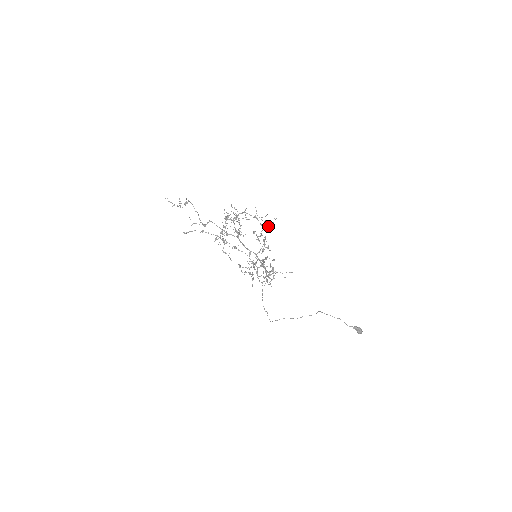
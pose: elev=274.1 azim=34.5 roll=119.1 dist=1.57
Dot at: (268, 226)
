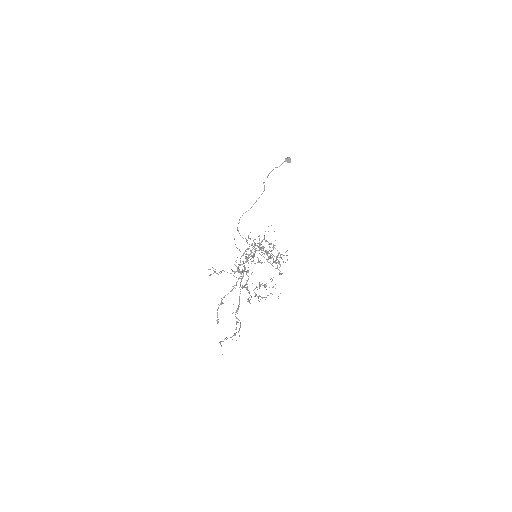
Dot at: occluded
